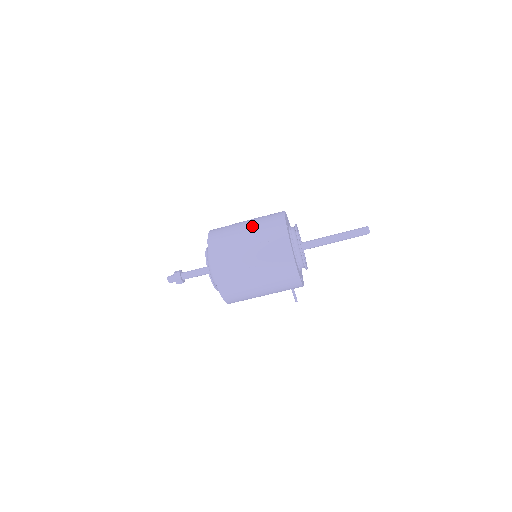
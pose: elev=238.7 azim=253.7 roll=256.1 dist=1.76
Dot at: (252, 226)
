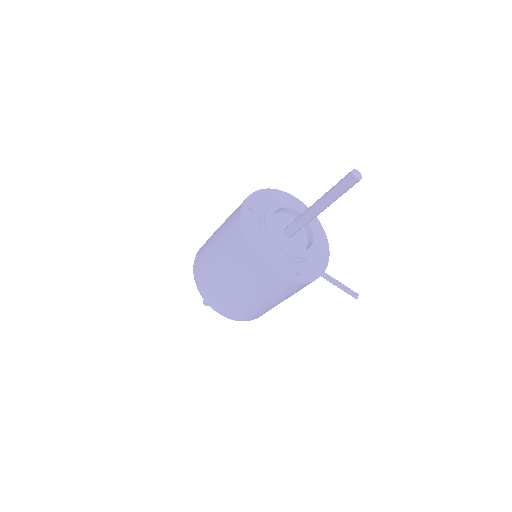
Dot at: (222, 224)
